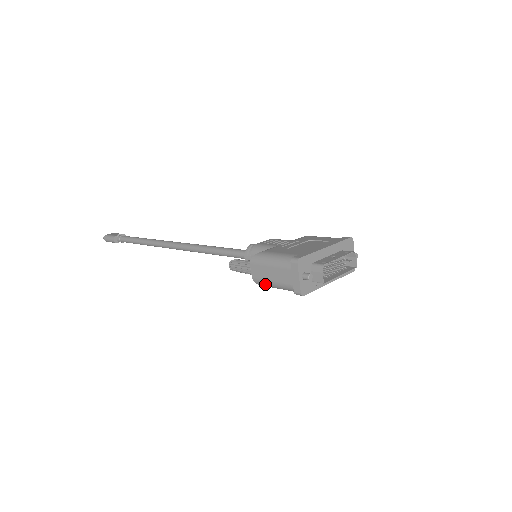
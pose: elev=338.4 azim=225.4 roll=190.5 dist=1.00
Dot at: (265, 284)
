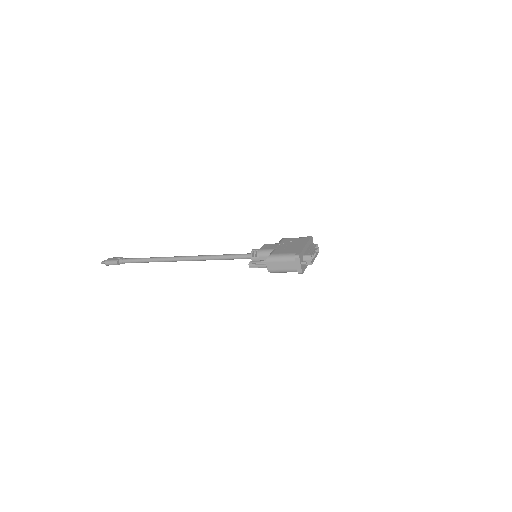
Dot at: (277, 272)
